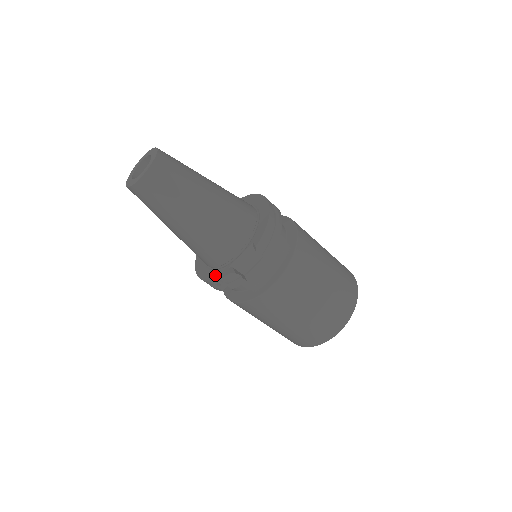
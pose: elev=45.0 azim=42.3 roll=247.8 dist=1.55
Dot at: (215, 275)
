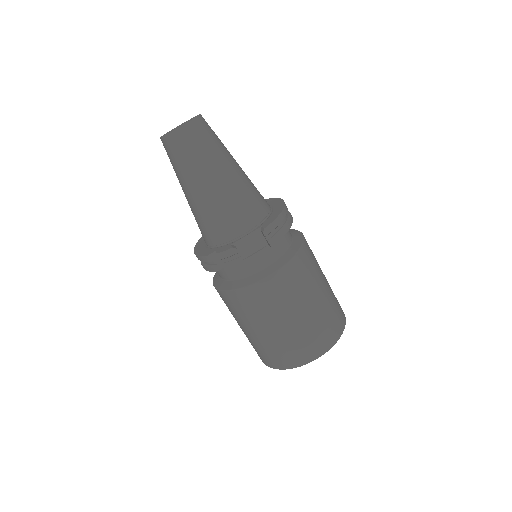
Dot at: (215, 251)
